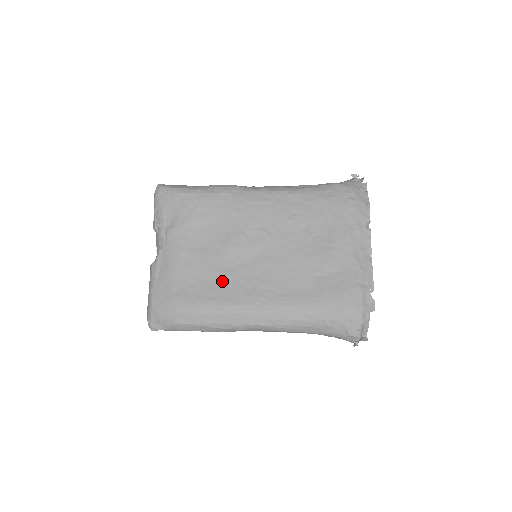
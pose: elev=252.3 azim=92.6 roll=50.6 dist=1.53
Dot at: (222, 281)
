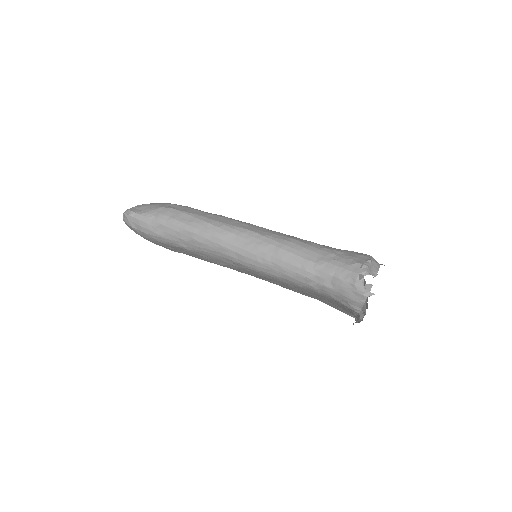
Dot at: occluded
